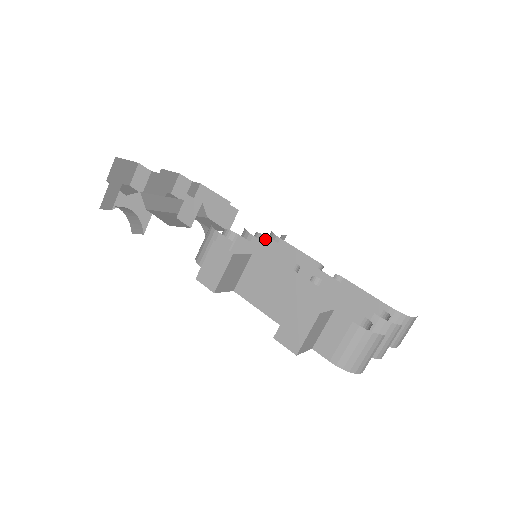
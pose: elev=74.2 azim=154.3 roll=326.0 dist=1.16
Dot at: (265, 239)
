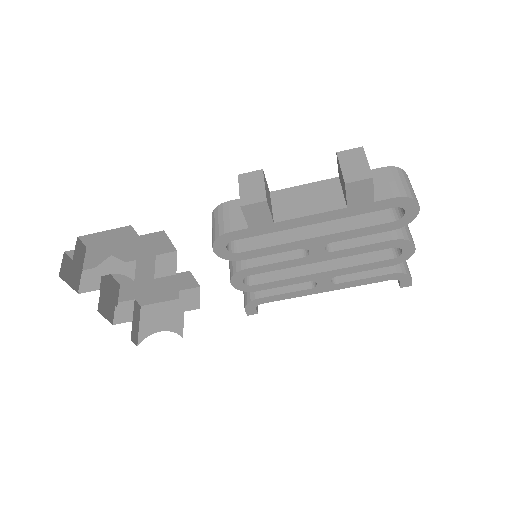
Dot at: occluded
